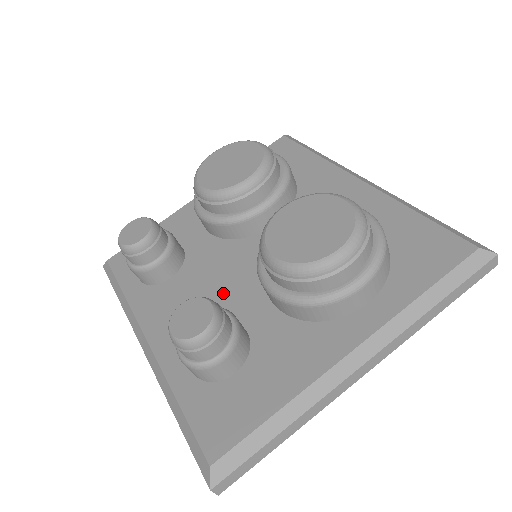
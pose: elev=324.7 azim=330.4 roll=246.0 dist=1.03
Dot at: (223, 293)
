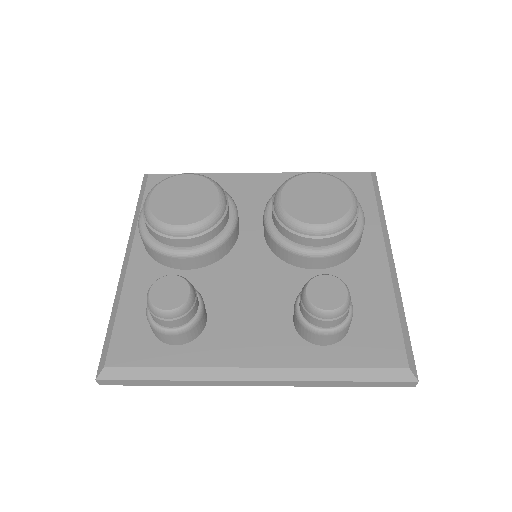
Dot at: (270, 292)
